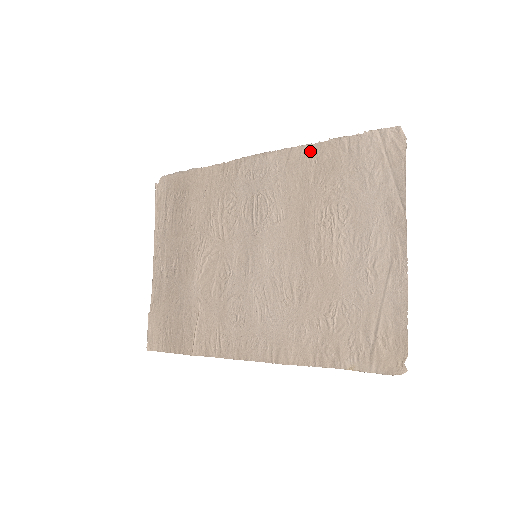
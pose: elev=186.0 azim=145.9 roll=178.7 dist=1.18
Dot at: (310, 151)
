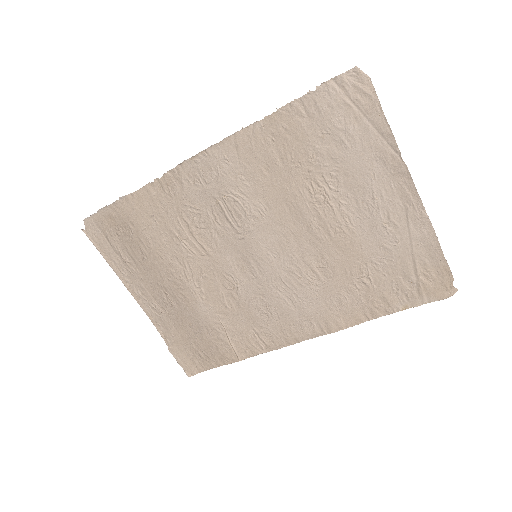
Dot at: (260, 130)
